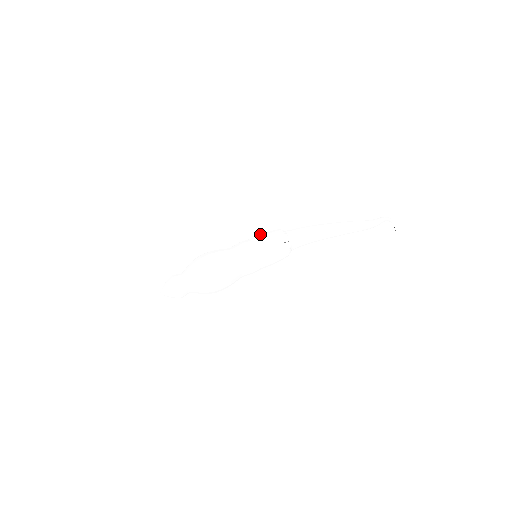
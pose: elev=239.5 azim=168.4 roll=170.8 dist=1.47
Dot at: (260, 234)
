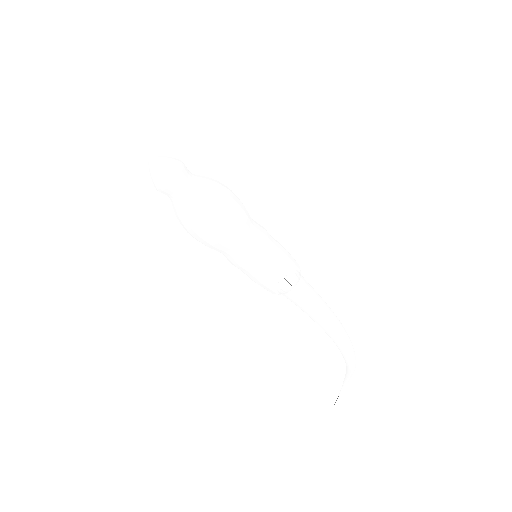
Dot at: occluded
